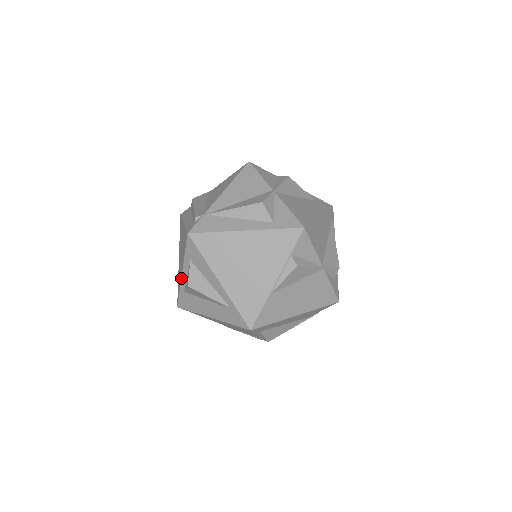
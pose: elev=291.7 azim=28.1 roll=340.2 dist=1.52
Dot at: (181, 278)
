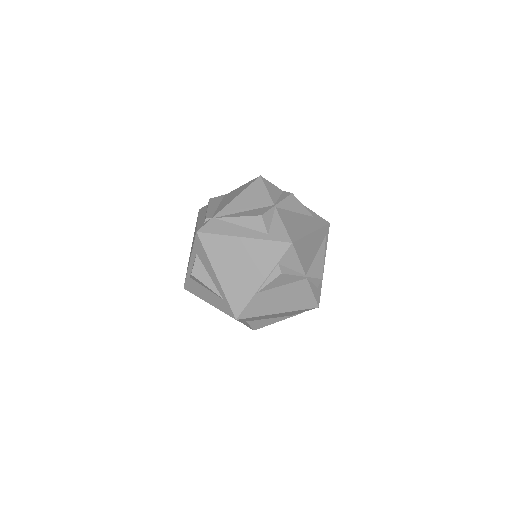
Dot at: (188, 266)
